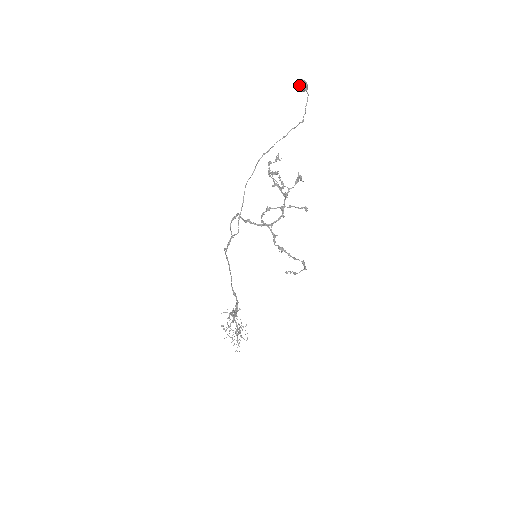
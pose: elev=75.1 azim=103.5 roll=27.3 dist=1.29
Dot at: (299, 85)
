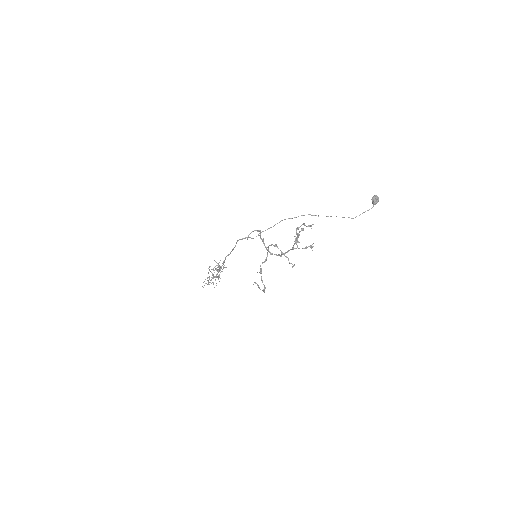
Dot at: (373, 198)
